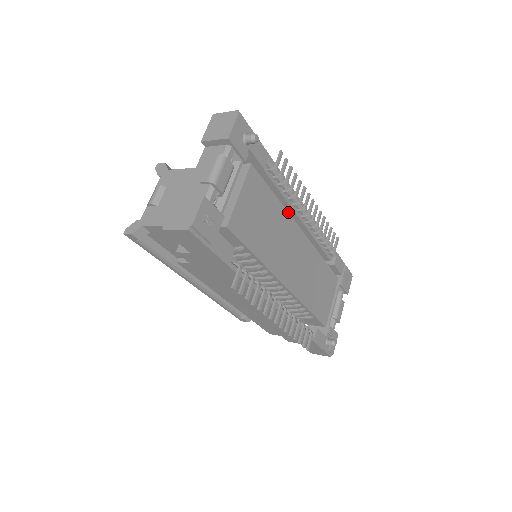
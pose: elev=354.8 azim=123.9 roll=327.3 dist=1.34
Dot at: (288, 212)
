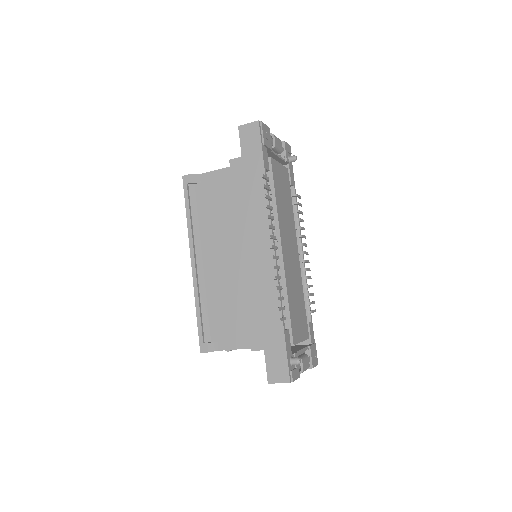
Dot at: occluded
